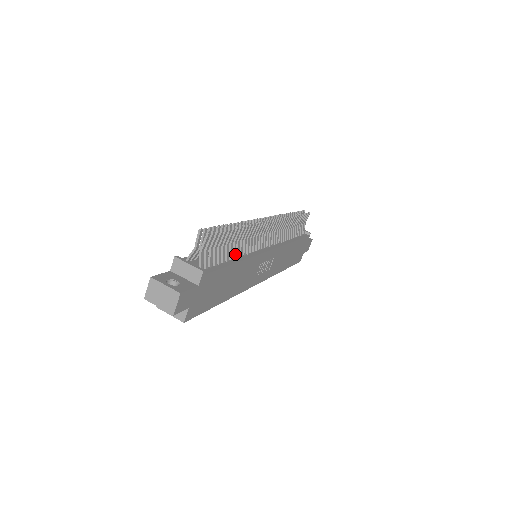
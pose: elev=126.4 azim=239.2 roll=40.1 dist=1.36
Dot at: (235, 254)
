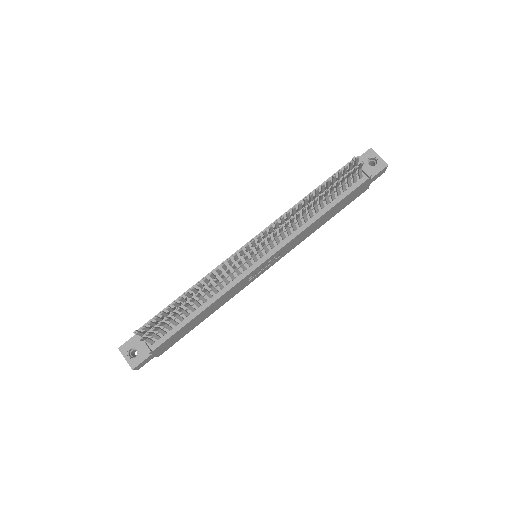
Dot at: (199, 304)
